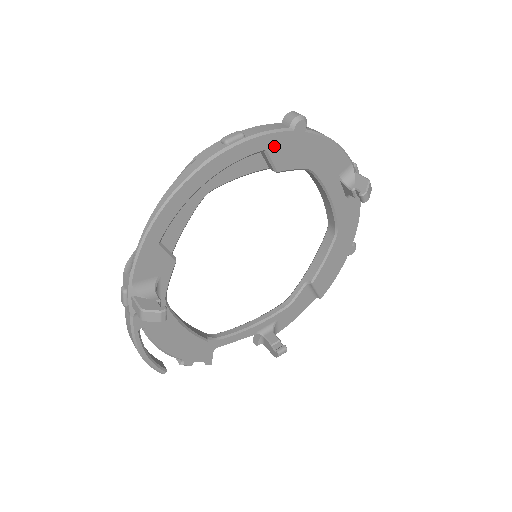
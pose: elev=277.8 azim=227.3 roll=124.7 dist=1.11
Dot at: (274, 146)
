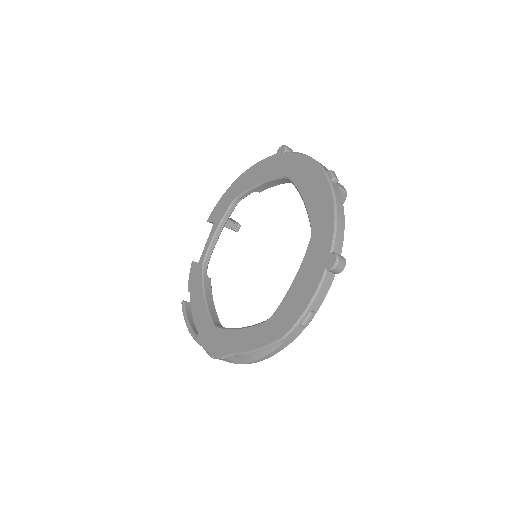
Dot at: occluded
